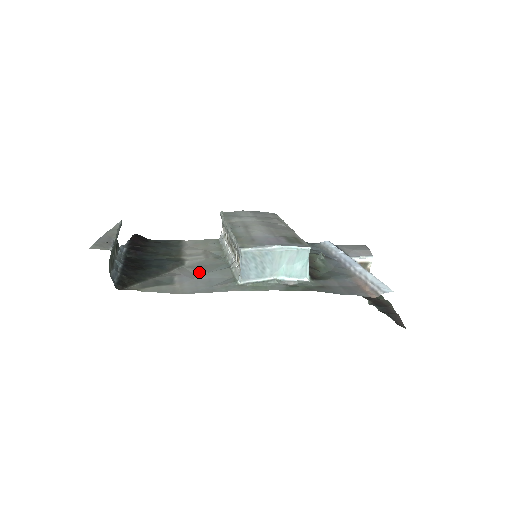
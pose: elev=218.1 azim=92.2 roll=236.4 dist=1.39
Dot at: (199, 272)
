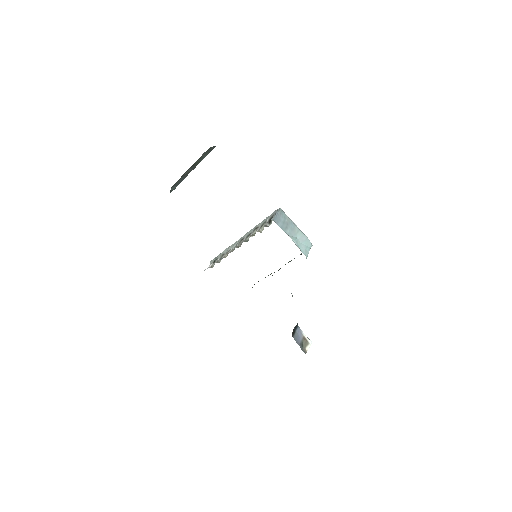
Dot at: occluded
